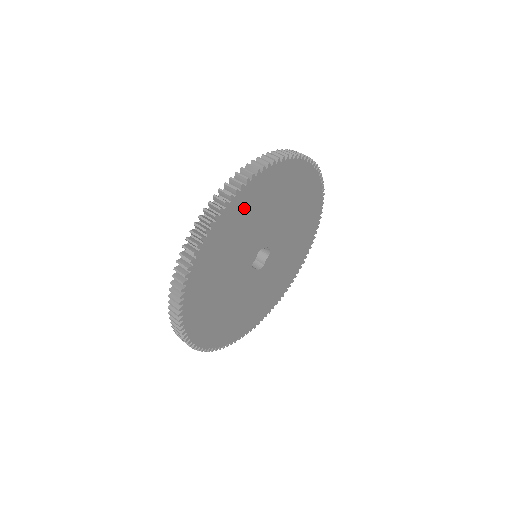
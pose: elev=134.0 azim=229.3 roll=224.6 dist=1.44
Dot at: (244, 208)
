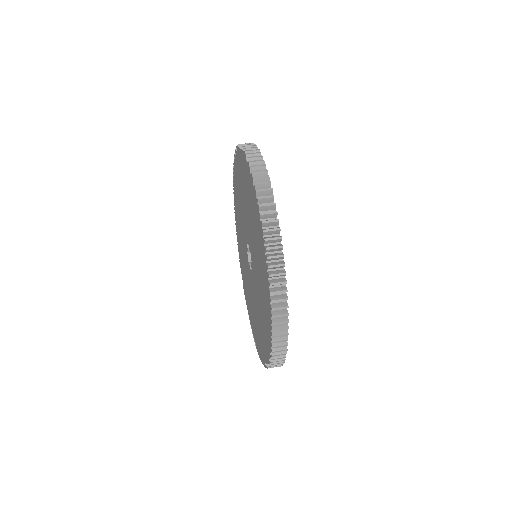
Dot at: occluded
